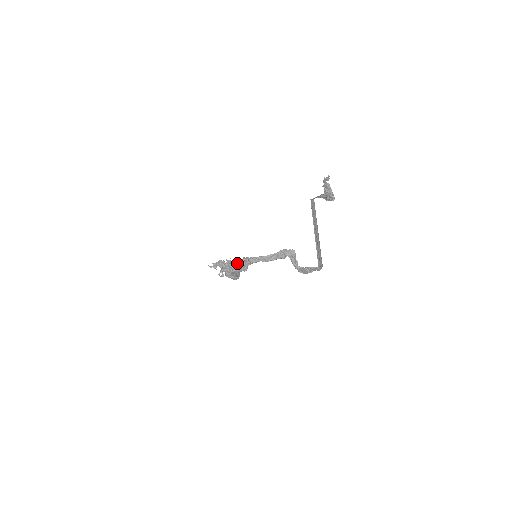
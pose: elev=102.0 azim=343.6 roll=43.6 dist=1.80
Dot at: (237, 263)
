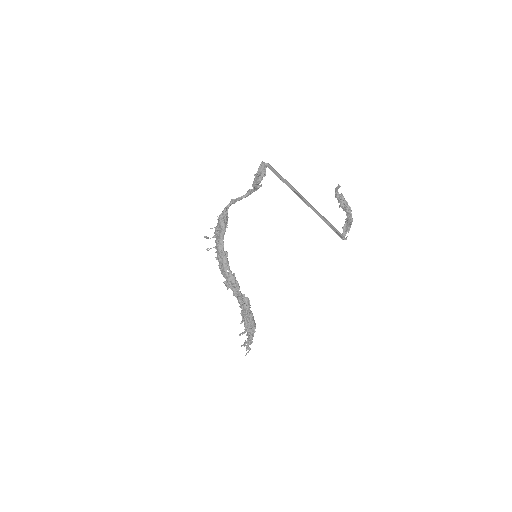
Dot at: occluded
